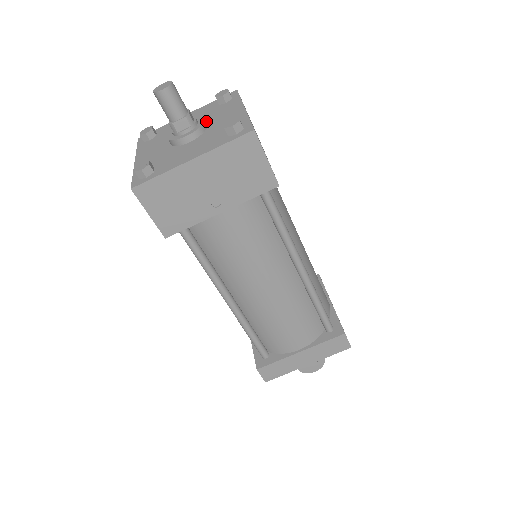
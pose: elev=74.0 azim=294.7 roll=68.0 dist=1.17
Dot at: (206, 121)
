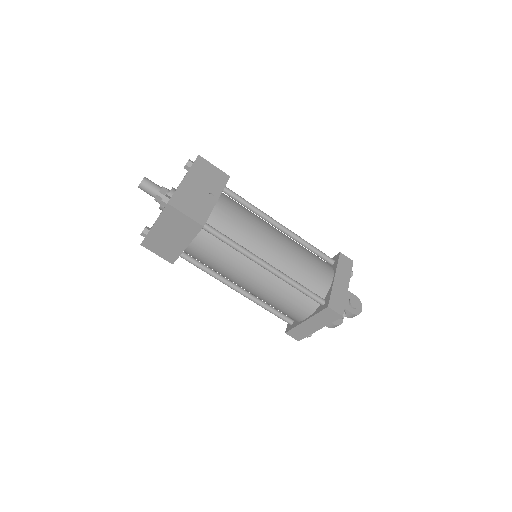
Dot at: occluded
